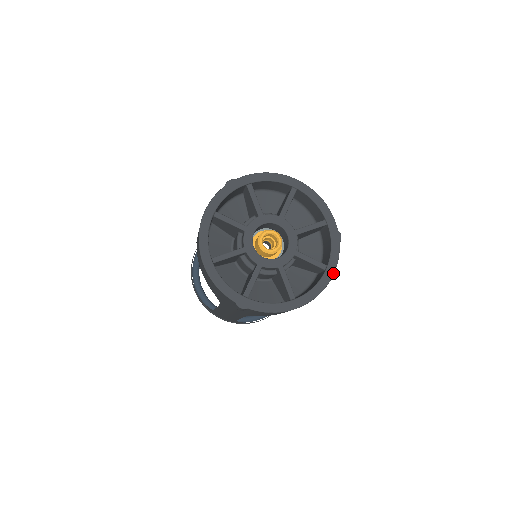
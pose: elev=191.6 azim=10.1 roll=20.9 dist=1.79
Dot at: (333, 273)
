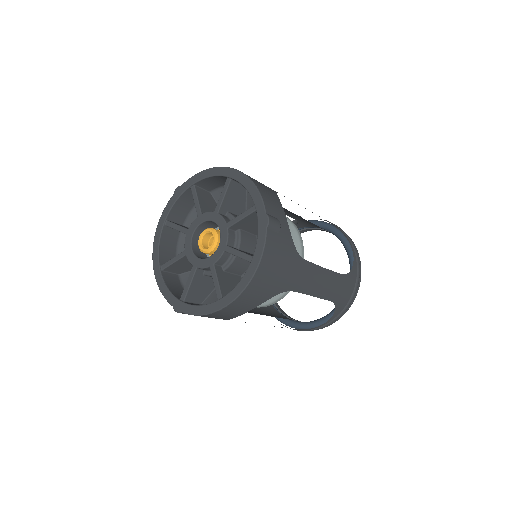
Dot at: (257, 265)
